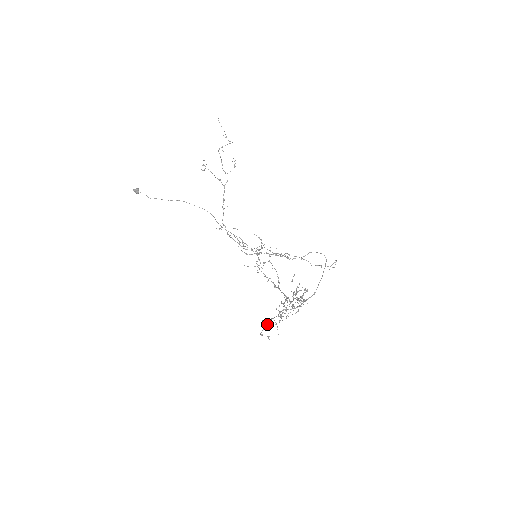
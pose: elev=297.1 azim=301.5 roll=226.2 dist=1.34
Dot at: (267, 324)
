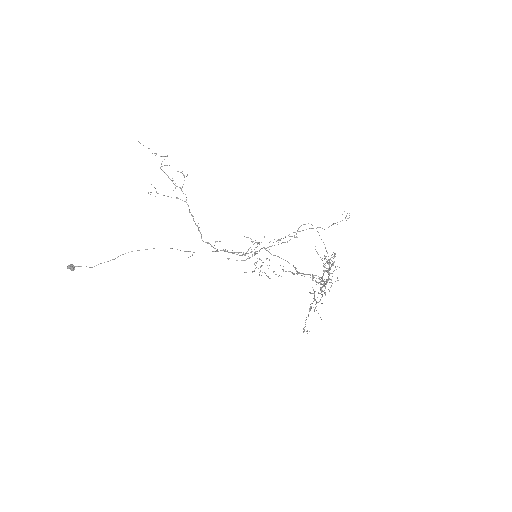
Dot at: (308, 315)
